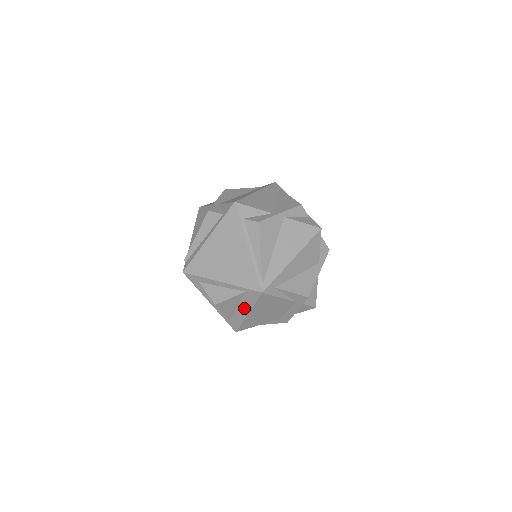
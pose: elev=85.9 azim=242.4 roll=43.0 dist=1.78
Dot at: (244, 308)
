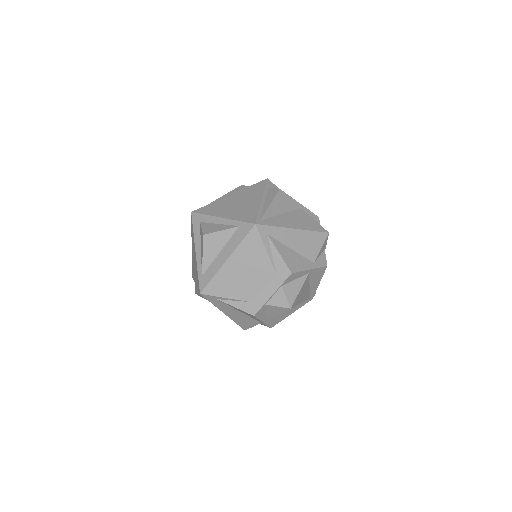
Dot at: (227, 251)
